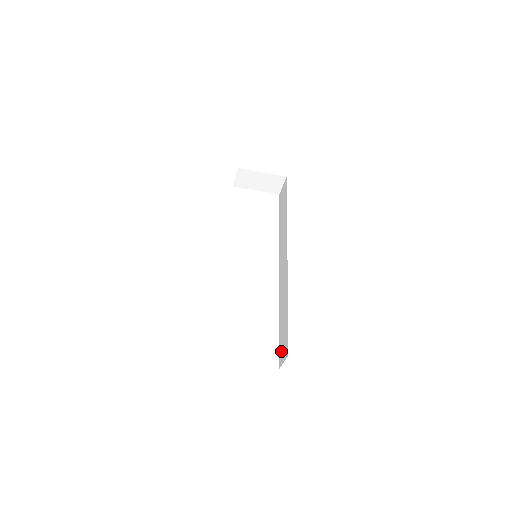
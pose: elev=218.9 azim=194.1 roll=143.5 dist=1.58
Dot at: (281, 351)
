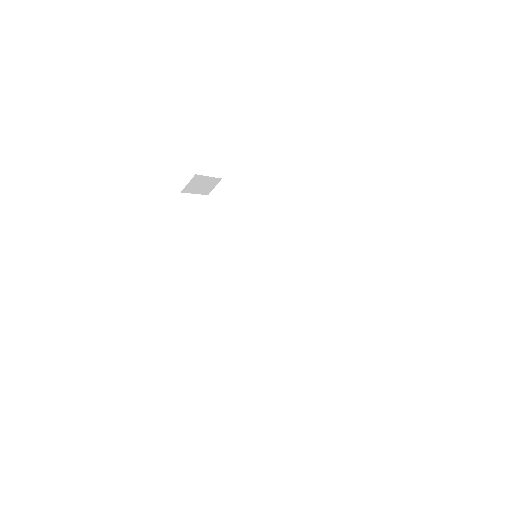
Dot at: (316, 326)
